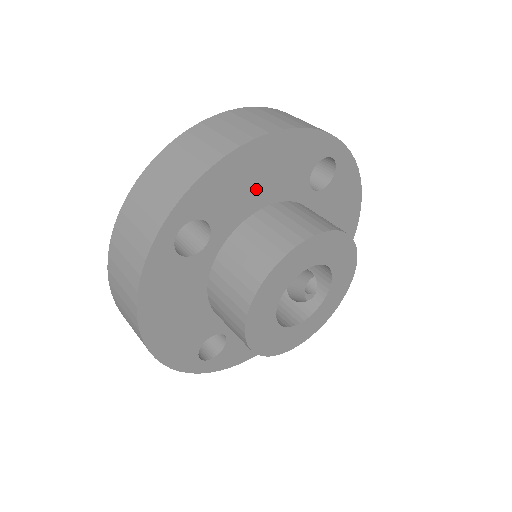
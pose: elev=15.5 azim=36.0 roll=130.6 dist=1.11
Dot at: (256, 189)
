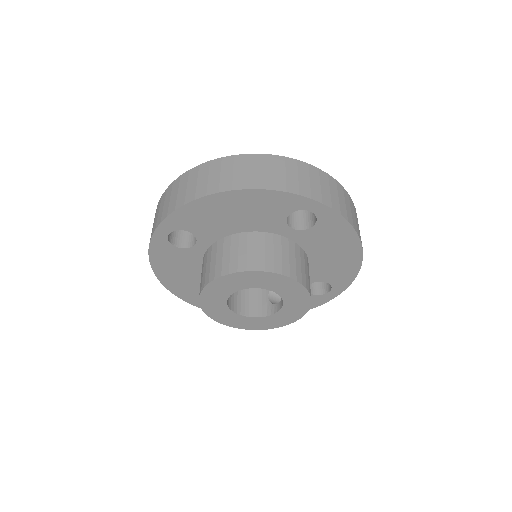
Dot at: (230, 221)
